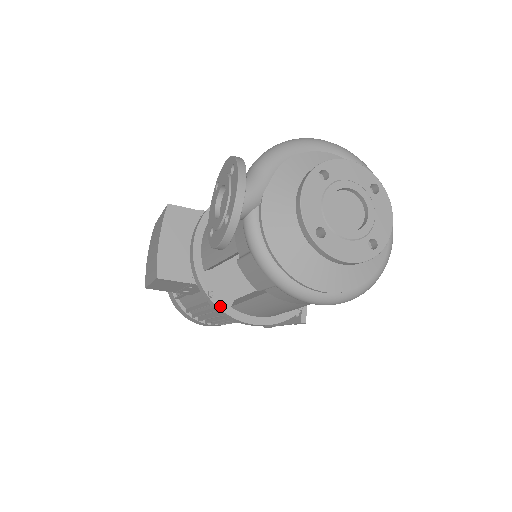
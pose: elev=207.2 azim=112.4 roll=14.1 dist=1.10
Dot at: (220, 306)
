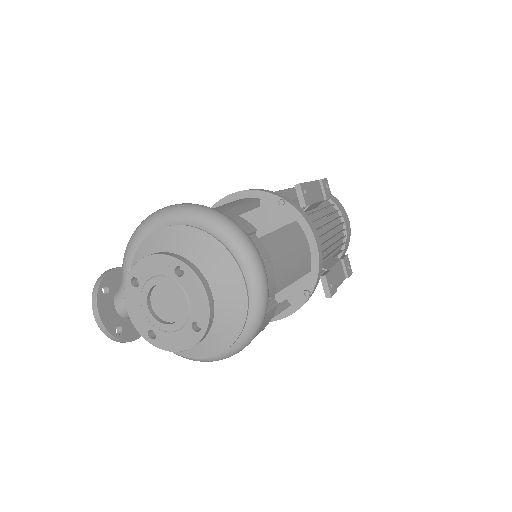
Dot at: occluded
